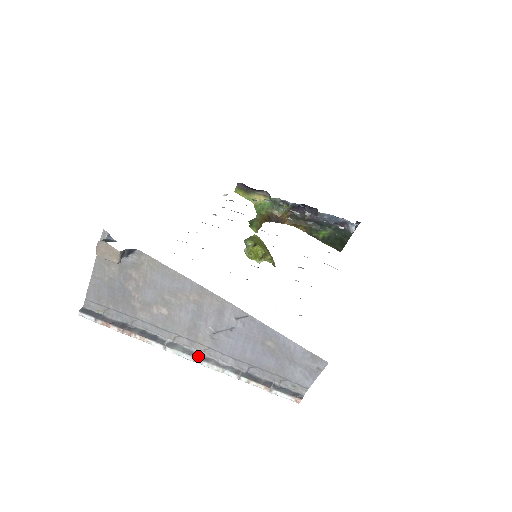
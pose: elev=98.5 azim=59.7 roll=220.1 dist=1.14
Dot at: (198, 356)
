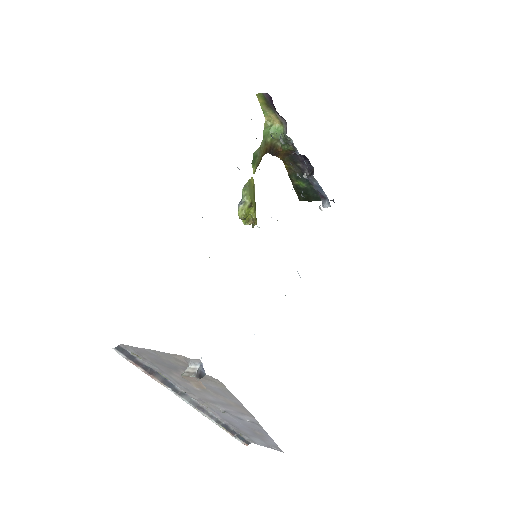
Dot at: (198, 407)
